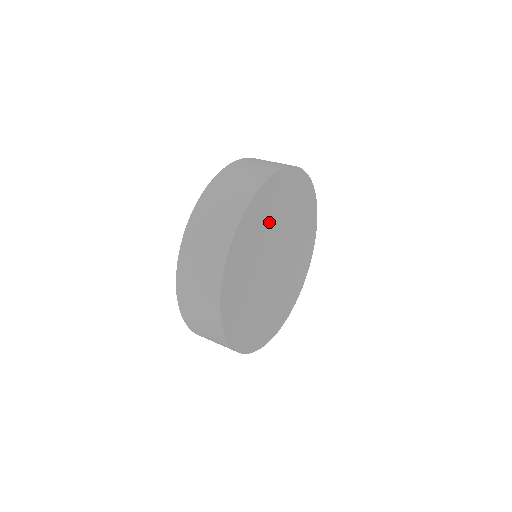
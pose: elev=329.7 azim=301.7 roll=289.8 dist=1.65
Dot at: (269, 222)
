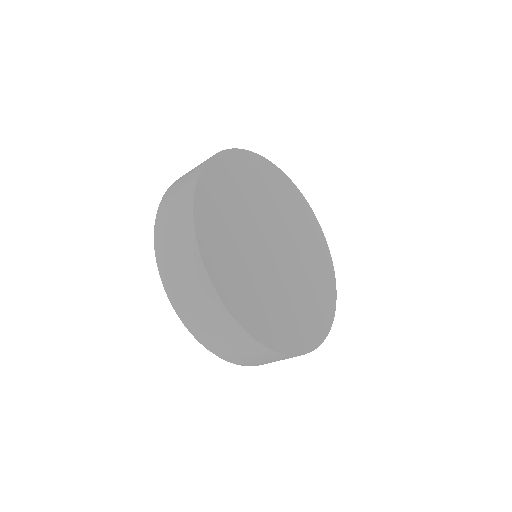
Dot at: (294, 219)
